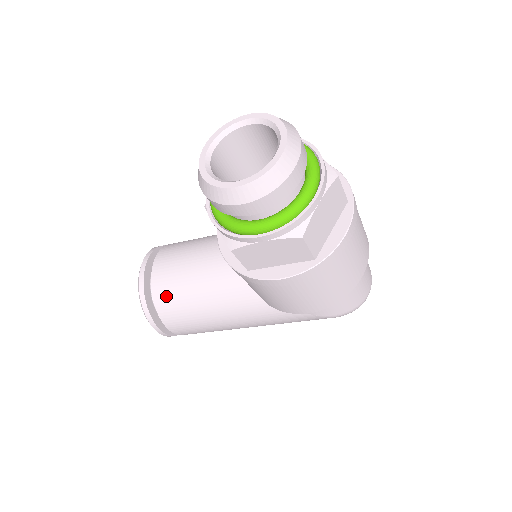
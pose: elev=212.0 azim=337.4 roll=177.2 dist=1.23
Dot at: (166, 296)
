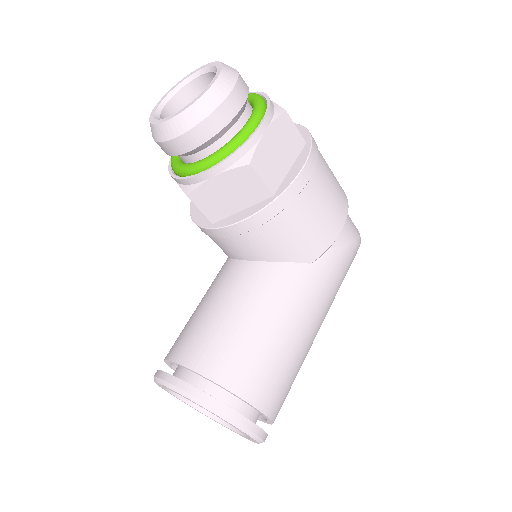
Dot at: (221, 360)
